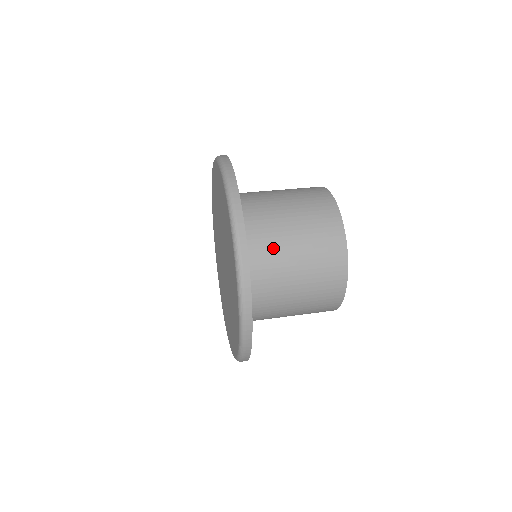
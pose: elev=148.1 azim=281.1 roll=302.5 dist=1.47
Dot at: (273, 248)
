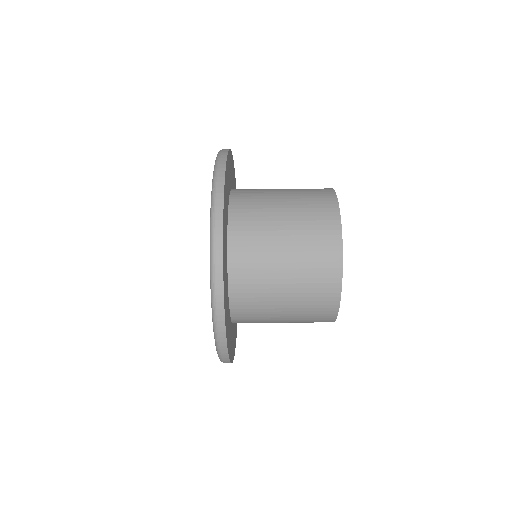
Dot at: (261, 217)
